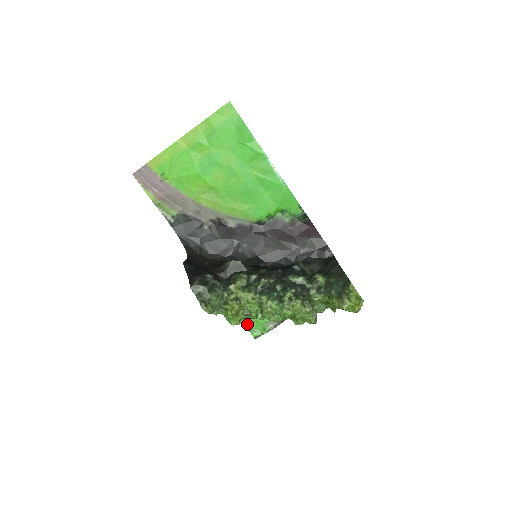
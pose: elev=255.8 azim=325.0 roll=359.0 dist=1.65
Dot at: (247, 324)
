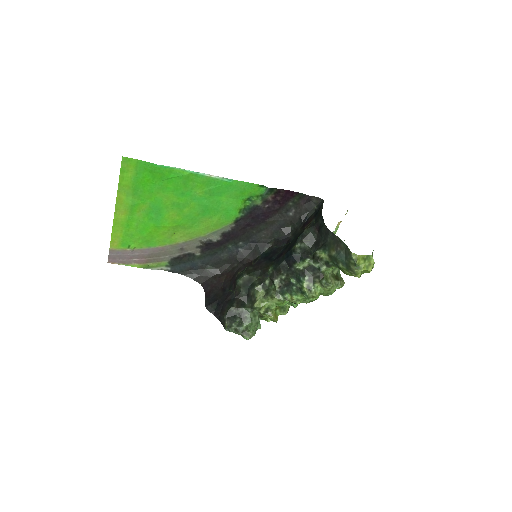
Dot at: occluded
